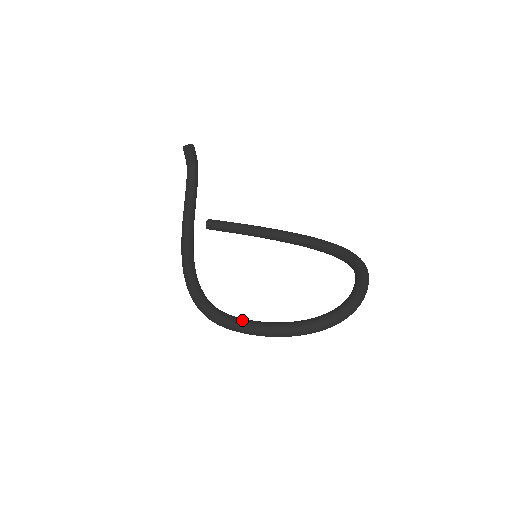
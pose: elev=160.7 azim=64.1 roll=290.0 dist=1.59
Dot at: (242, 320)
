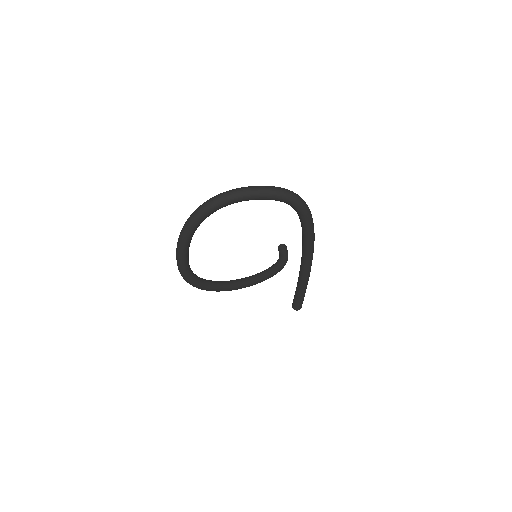
Dot at: occluded
